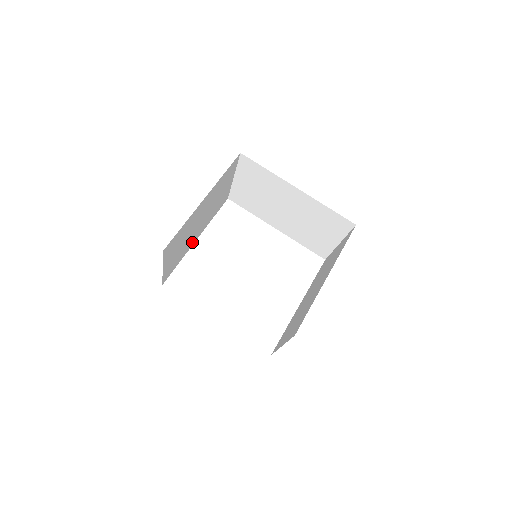
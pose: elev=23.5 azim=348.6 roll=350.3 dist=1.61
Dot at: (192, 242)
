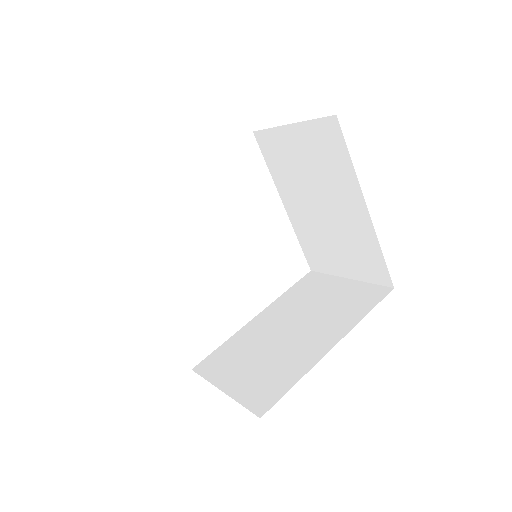
Dot at: occluded
